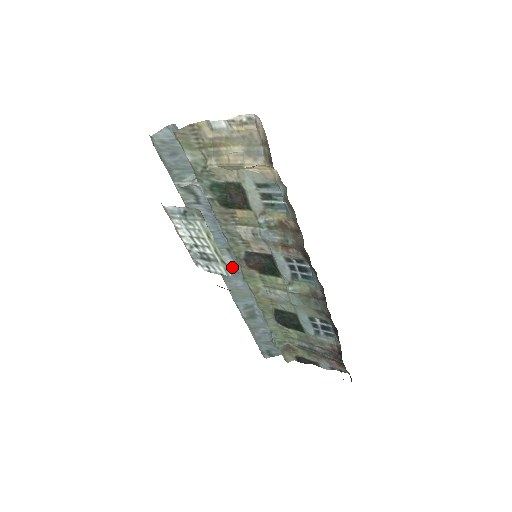
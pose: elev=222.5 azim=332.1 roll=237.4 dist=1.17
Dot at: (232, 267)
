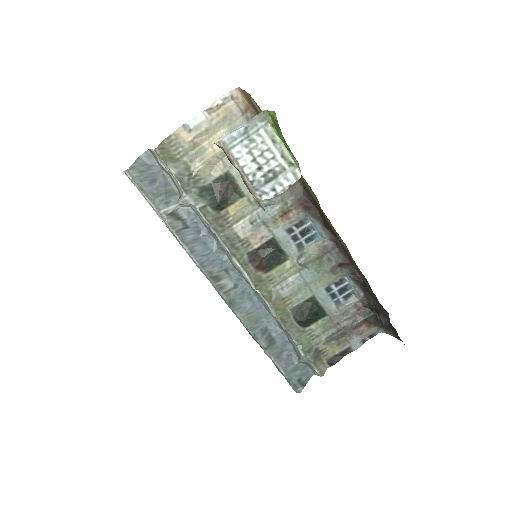
Dot at: (235, 289)
